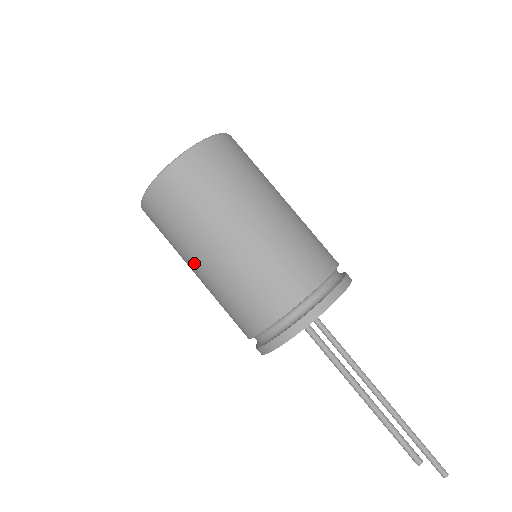
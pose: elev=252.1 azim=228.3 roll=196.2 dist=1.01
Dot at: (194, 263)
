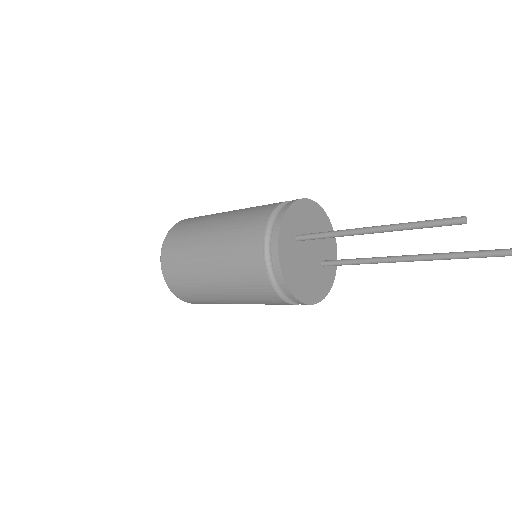
Dot at: (205, 271)
